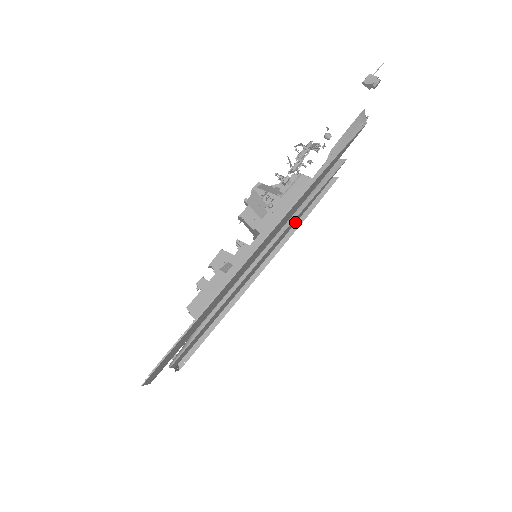
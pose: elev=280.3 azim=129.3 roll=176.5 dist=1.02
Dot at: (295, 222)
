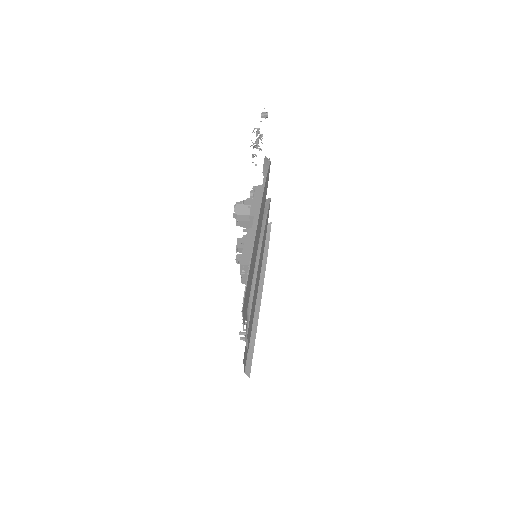
Dot at: (265, 239)
